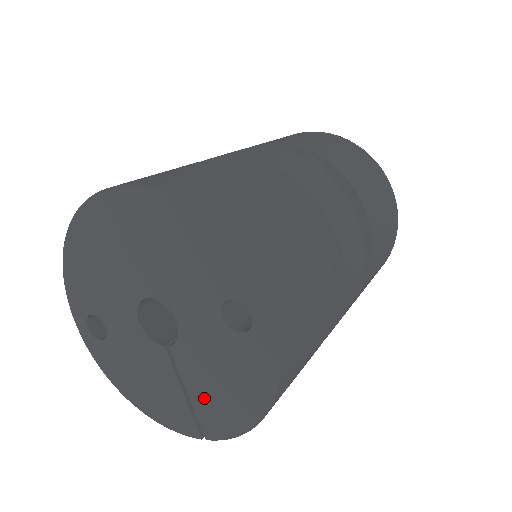
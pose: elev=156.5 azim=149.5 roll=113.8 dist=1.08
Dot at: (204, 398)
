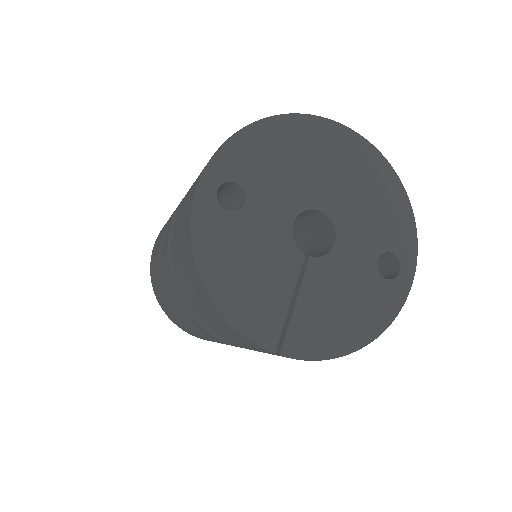
Dot at: (312, 314)
